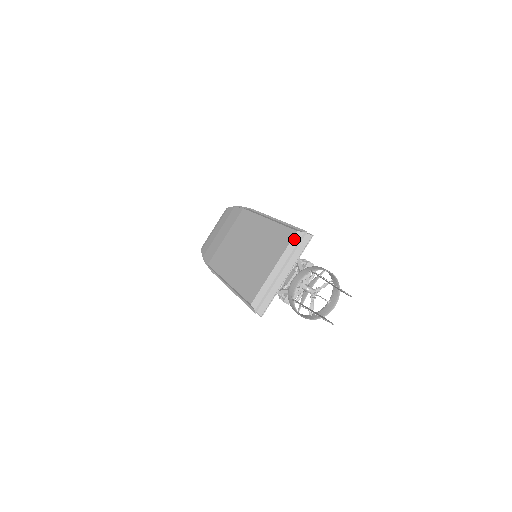
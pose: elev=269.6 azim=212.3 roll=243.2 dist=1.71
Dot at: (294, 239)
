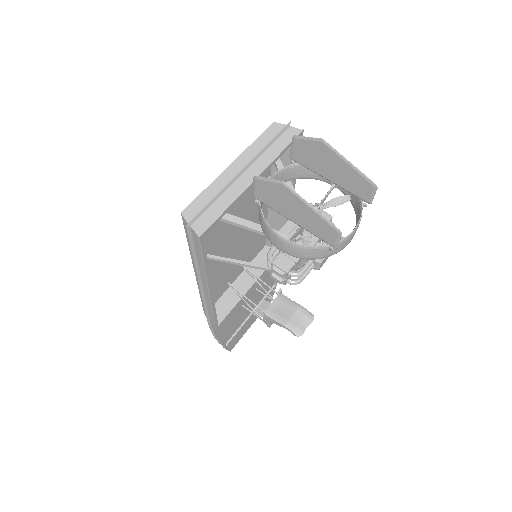
Dot at: (268, 131)
